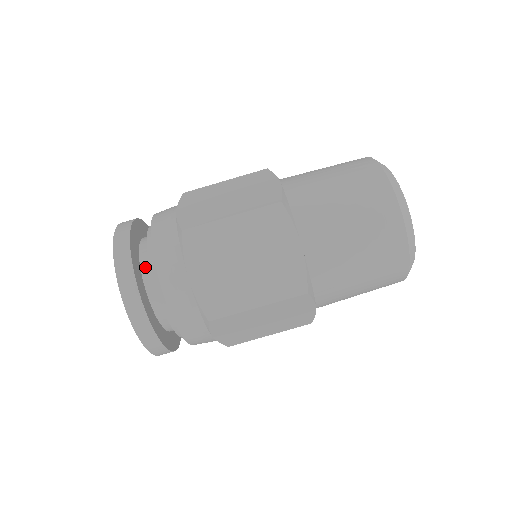
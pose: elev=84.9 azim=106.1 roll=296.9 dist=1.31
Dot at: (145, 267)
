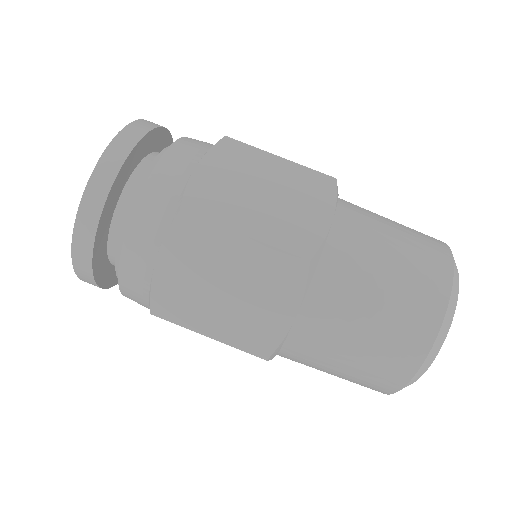
Dot at: (123, 204)
